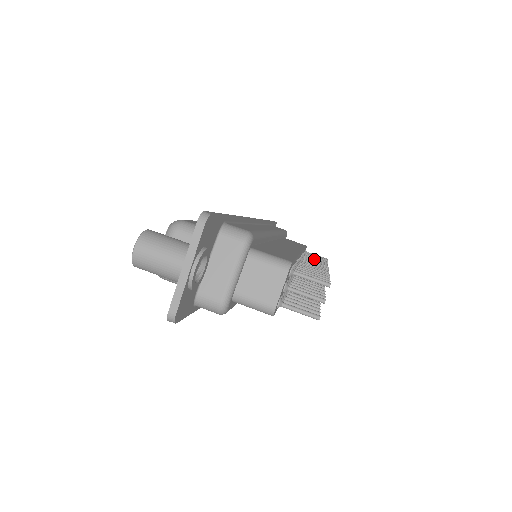
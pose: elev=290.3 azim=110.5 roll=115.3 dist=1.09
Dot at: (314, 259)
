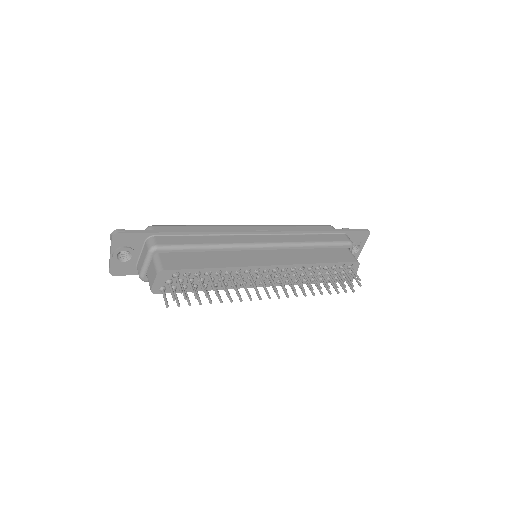
Dot at: (305, 275)
